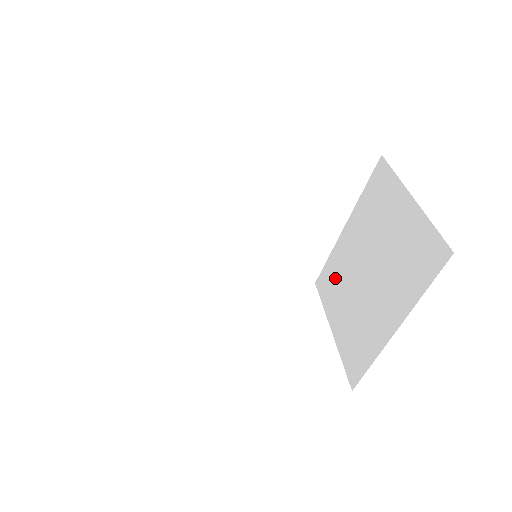
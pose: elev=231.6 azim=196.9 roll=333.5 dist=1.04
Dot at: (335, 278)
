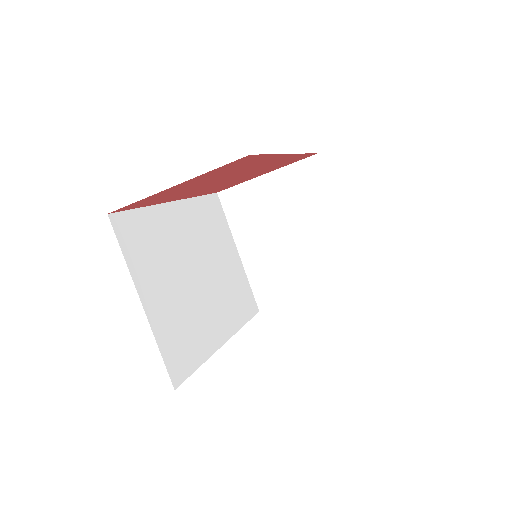
Dot at: (271, 279)
